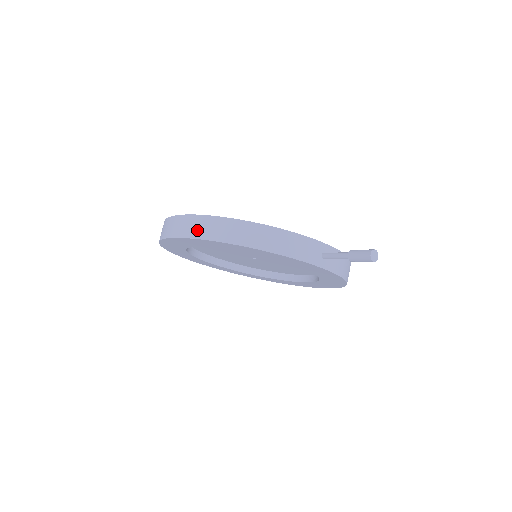
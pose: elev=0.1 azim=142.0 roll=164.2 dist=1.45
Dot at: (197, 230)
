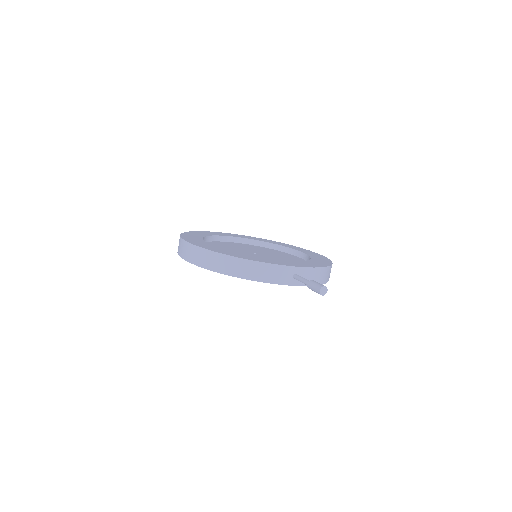
Dot at: (197, 259)
